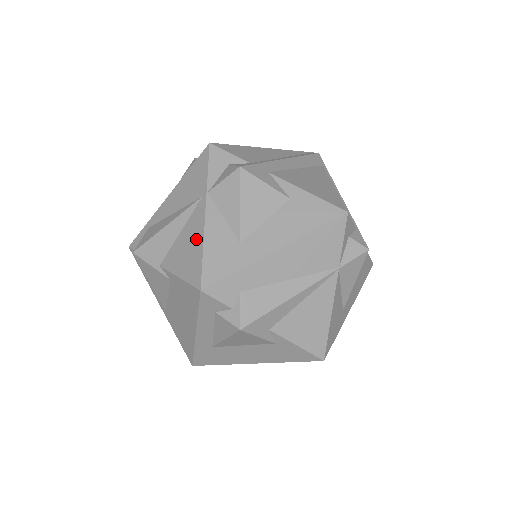
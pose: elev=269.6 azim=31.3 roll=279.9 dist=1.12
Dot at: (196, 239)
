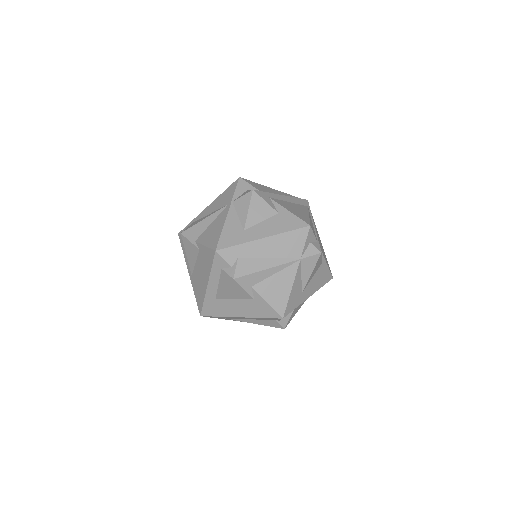
Dot at: (219, 226)
